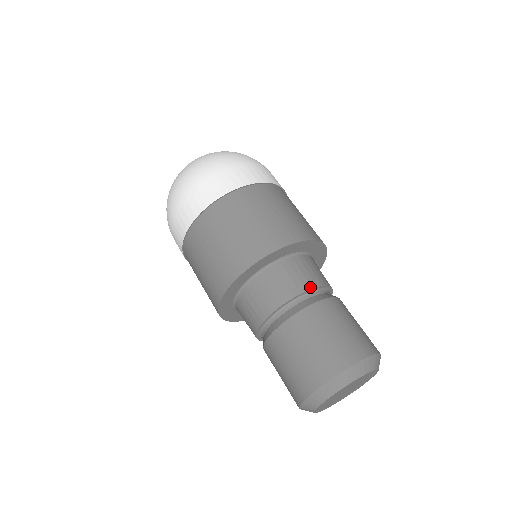
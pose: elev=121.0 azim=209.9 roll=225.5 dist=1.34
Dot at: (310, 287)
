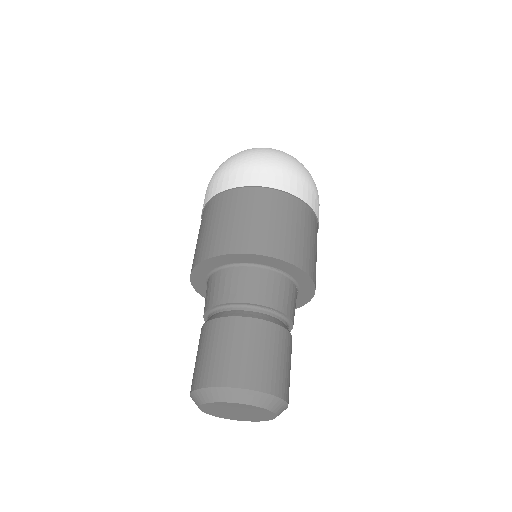
Dot at: (276, 307)
